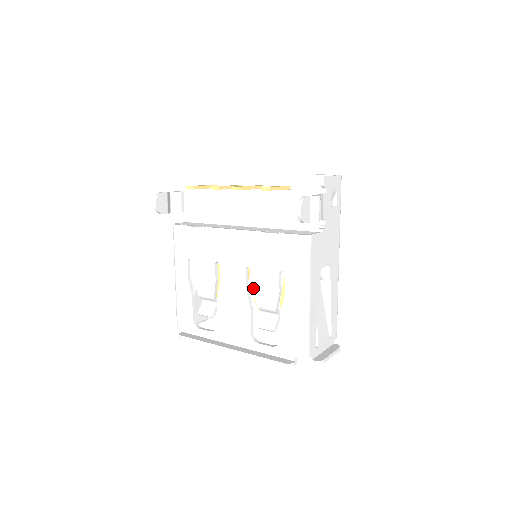
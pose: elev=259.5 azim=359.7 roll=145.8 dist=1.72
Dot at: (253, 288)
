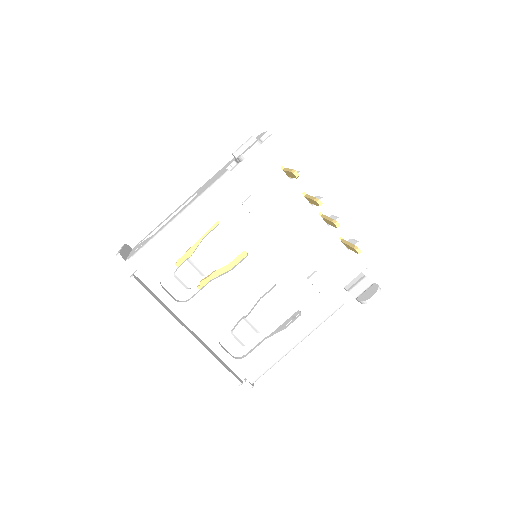
Dot at: (261, 301)
